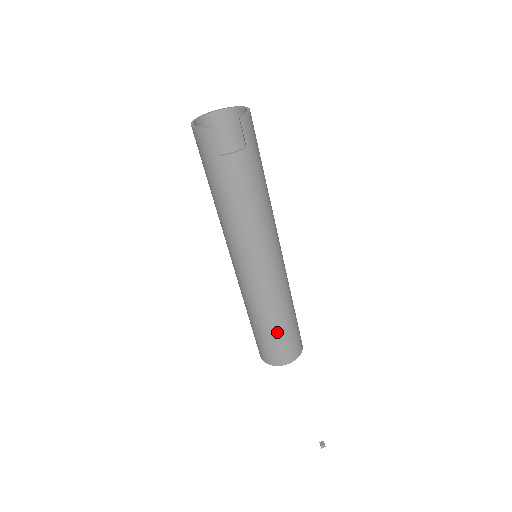
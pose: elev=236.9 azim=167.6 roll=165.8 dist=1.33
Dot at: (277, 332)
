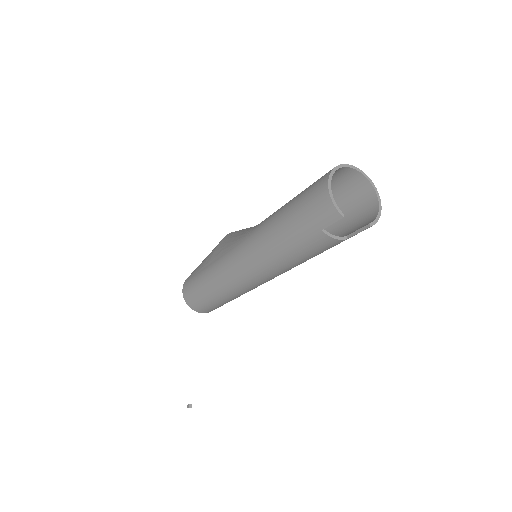
Dot at: (216, 302)
